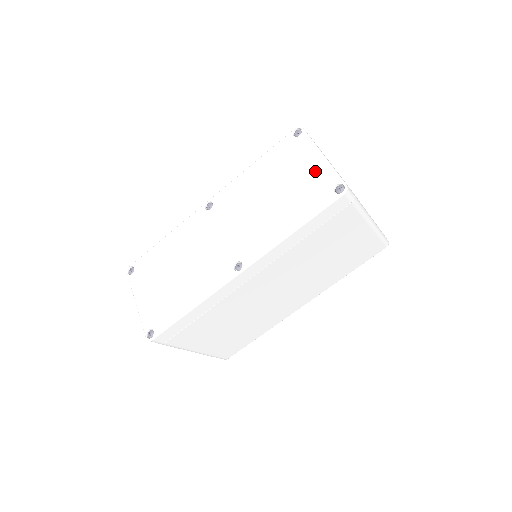
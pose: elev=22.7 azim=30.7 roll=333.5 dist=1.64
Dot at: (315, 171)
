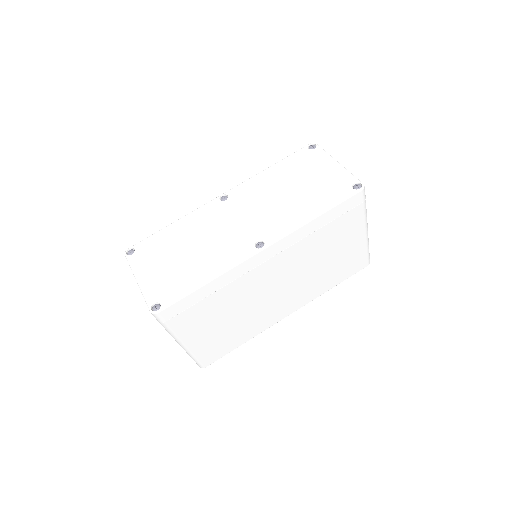
Dot at: (333, 173)
